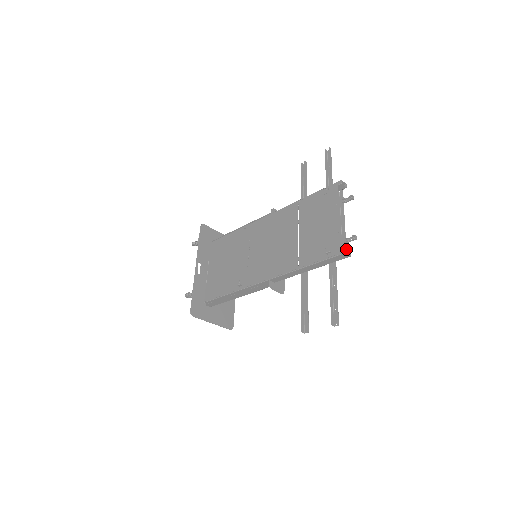
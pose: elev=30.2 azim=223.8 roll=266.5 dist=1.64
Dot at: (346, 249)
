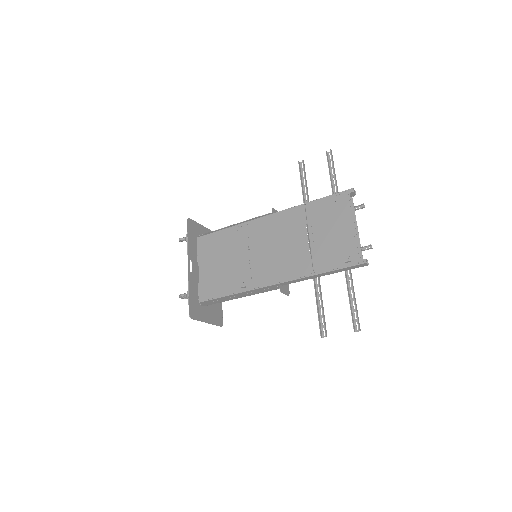
Dot at: (366, 259)
